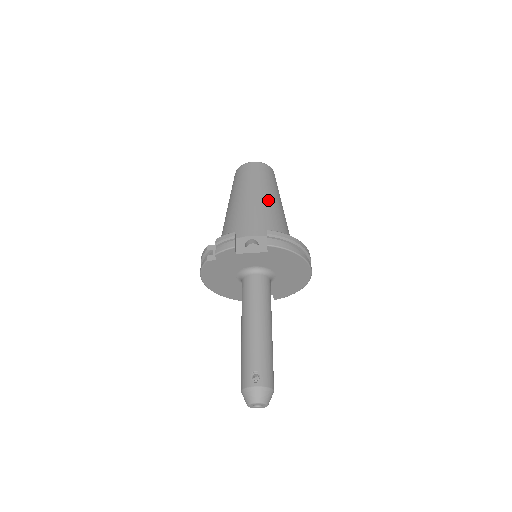
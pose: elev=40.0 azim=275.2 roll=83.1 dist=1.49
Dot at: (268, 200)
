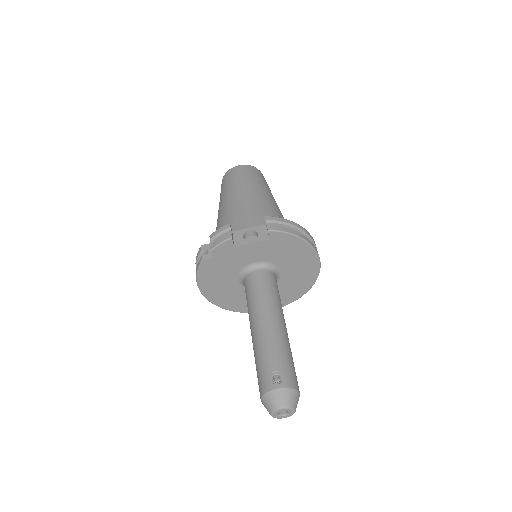
Dot at: (261, 195)
